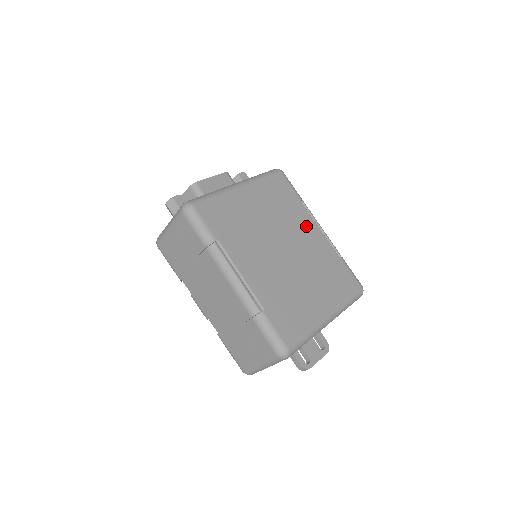
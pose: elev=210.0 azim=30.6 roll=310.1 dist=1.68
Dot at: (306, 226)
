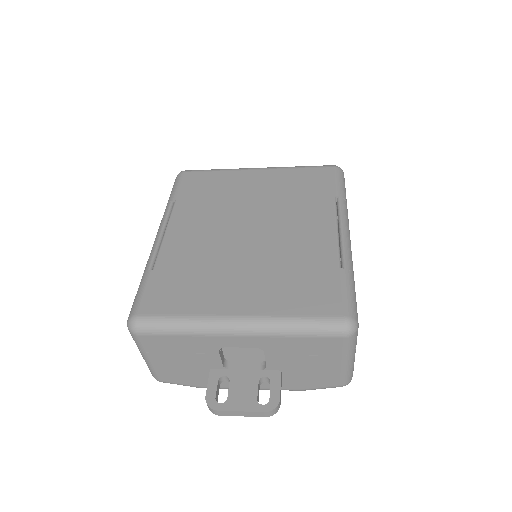
Dot at: (314, 220)
